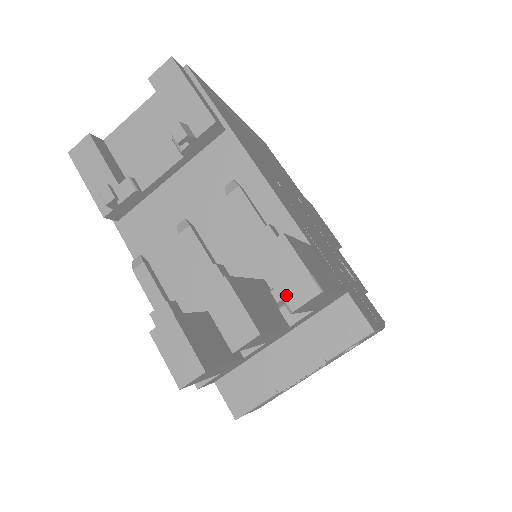
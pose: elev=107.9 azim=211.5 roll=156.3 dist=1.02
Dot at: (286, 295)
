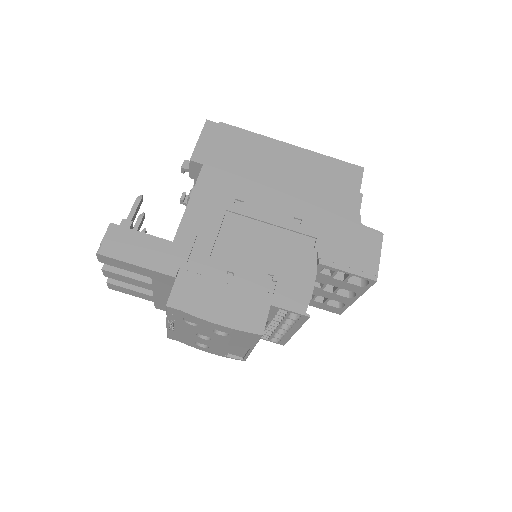
Dot at: occluded
